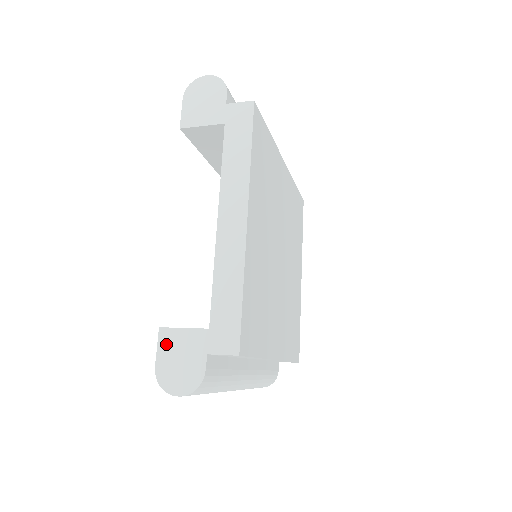
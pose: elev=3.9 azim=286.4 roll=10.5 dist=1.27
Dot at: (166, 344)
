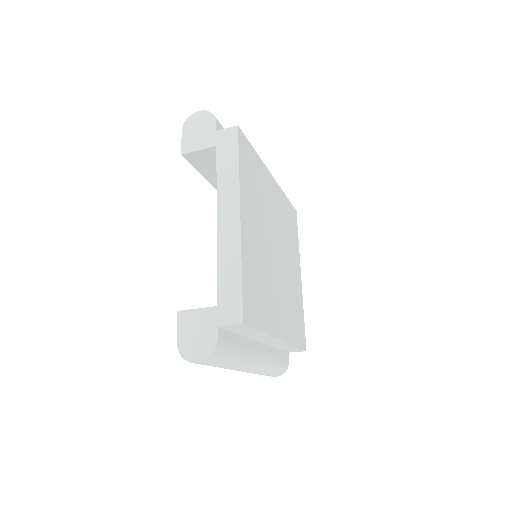
Dot at: (184, 323)
